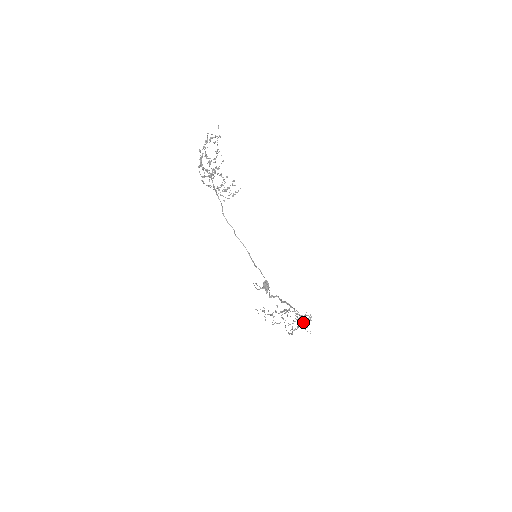
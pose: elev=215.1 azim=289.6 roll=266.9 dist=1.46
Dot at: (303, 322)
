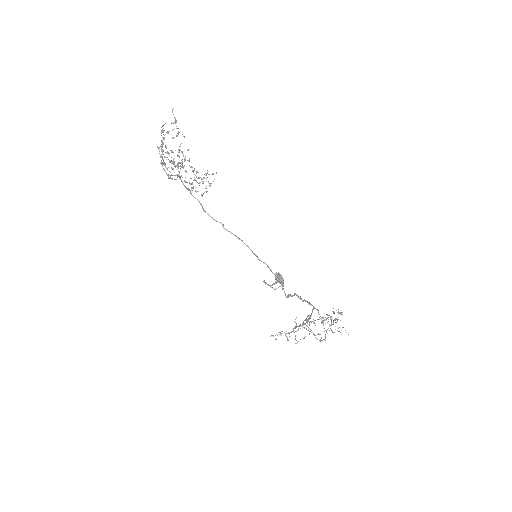
Dot at: (334, 319)
